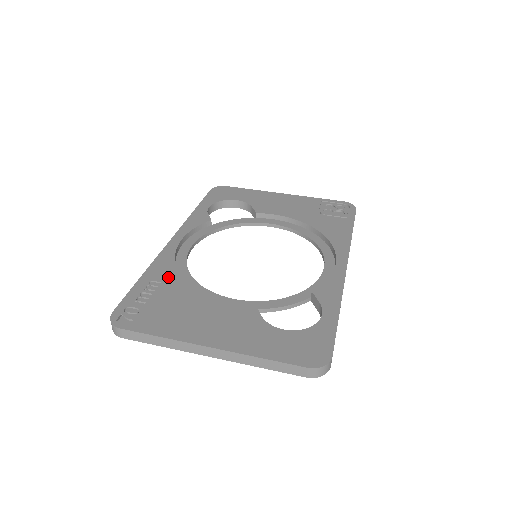
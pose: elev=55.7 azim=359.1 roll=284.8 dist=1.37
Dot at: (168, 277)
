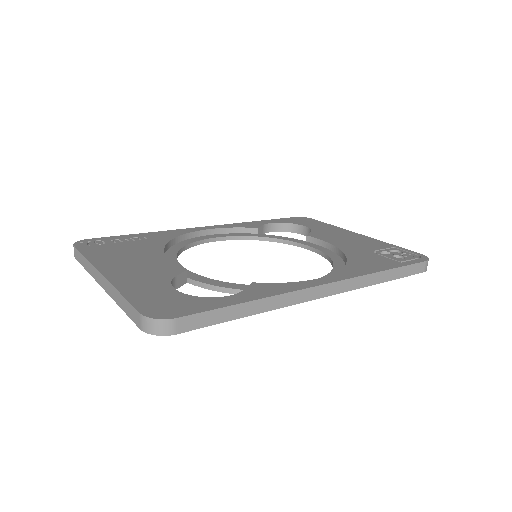
Dot at: (158, 239)
